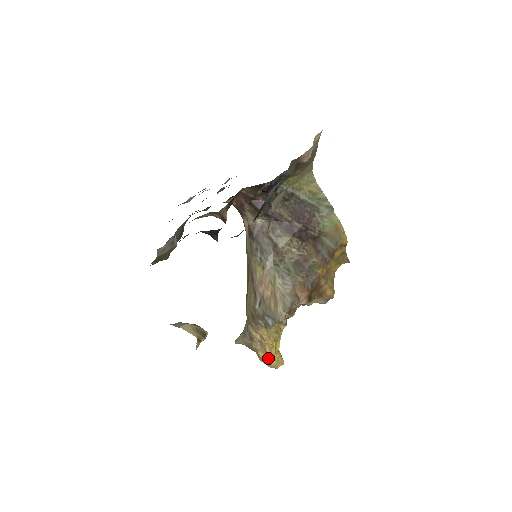
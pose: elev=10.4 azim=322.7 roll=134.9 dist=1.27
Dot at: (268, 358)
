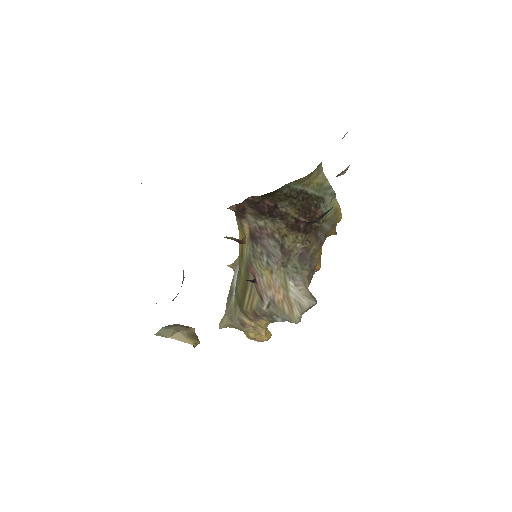
Dot at: (259, 337)
